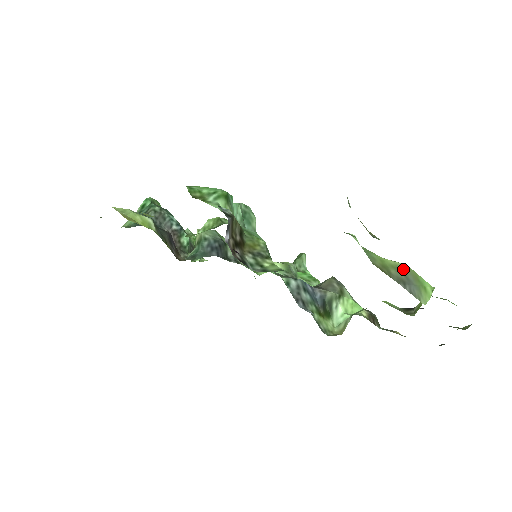
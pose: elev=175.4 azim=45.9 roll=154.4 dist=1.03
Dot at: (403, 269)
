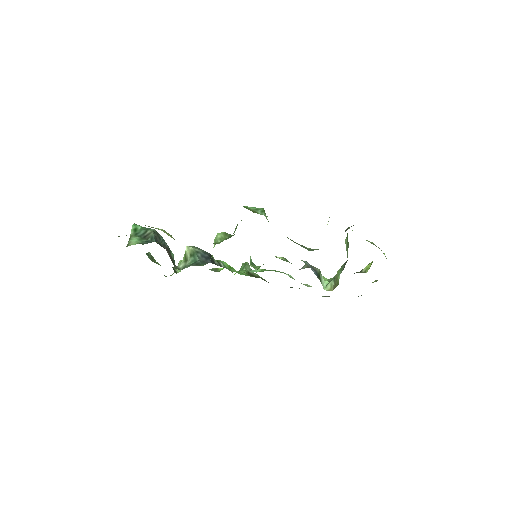
Dot at: (374, 244)
